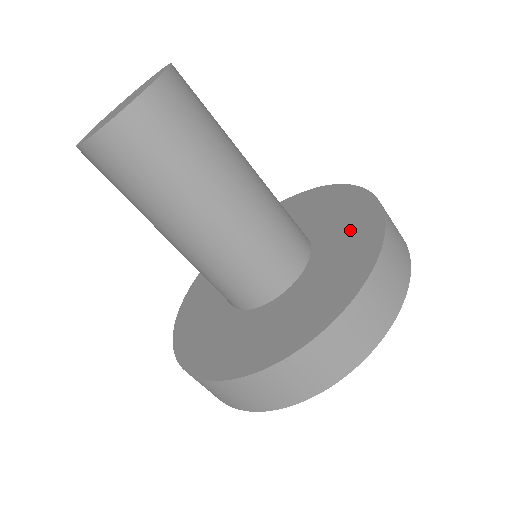
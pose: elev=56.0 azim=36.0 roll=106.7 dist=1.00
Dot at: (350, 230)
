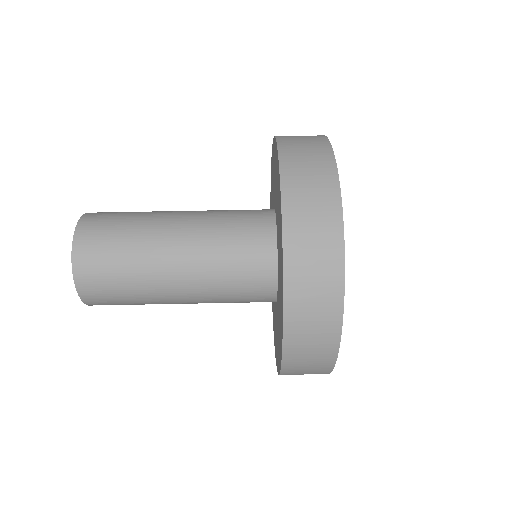
Dot at: occluded
